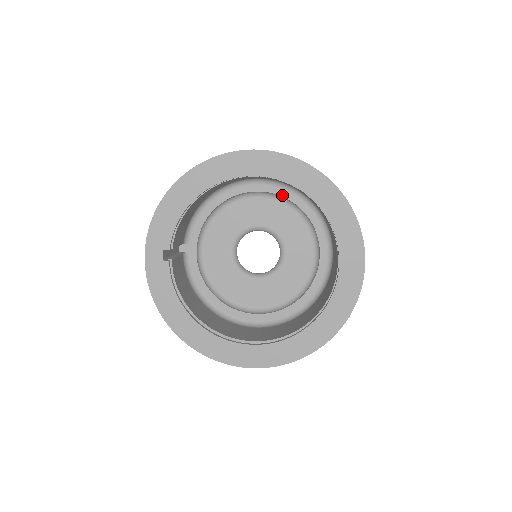
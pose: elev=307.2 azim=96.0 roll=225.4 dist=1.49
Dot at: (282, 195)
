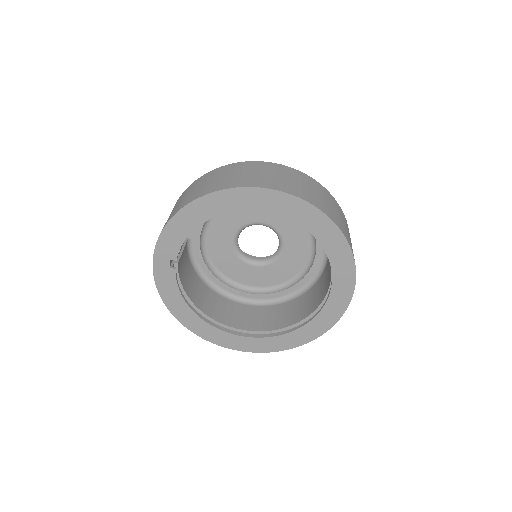
Dot at: occluded
